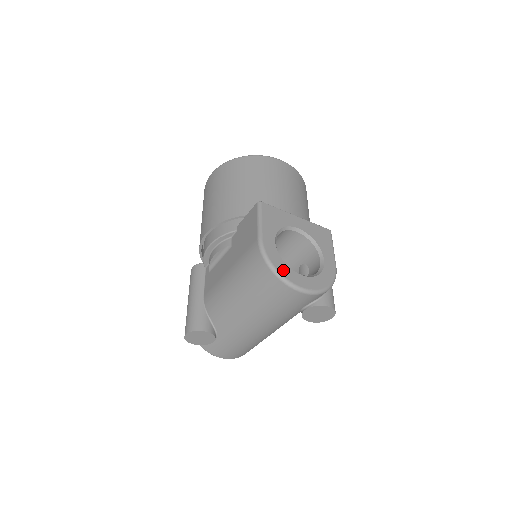
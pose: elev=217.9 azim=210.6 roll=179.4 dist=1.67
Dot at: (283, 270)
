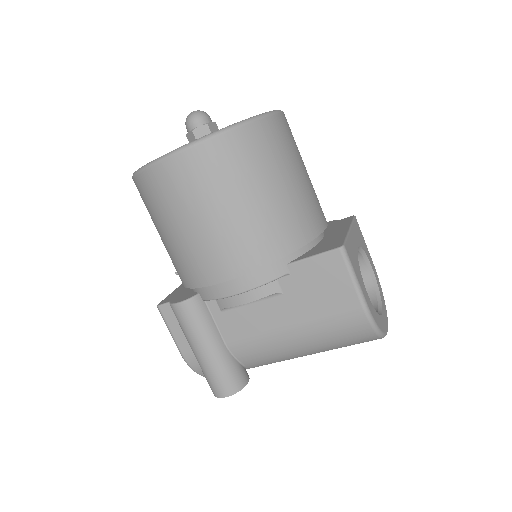
Dot at: (382, 326)
